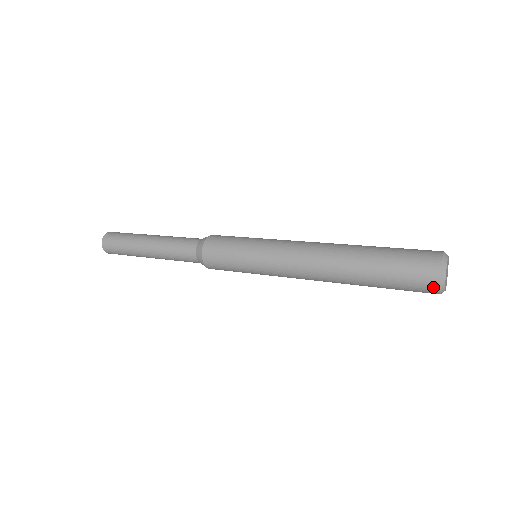
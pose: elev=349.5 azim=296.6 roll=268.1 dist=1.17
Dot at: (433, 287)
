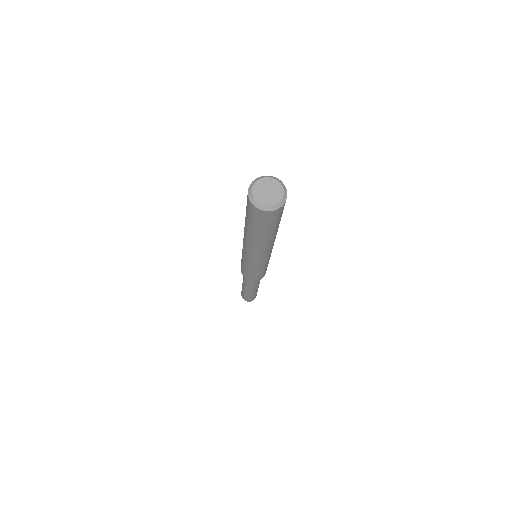
Dot at: (248, 197)
